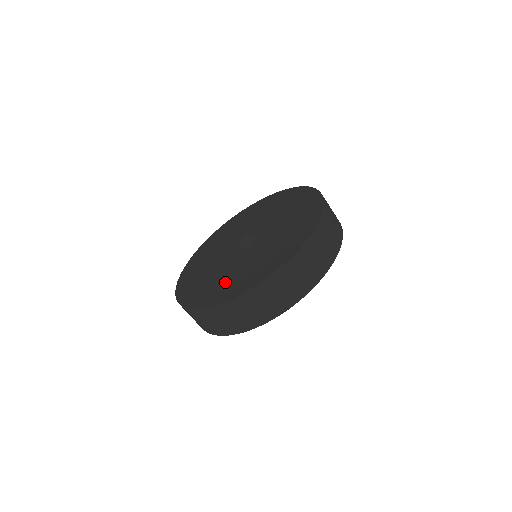
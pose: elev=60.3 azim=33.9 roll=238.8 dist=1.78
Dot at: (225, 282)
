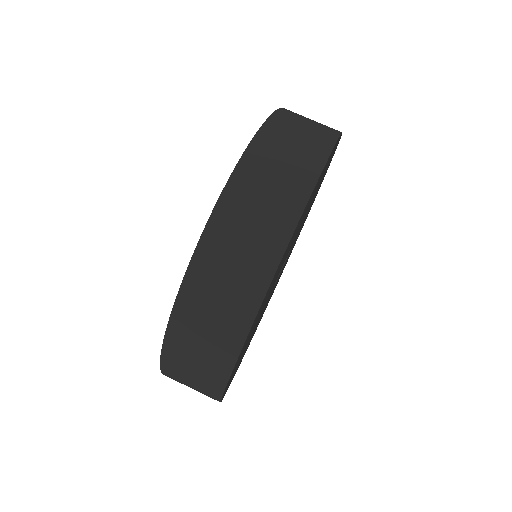
Dot at: occluded
